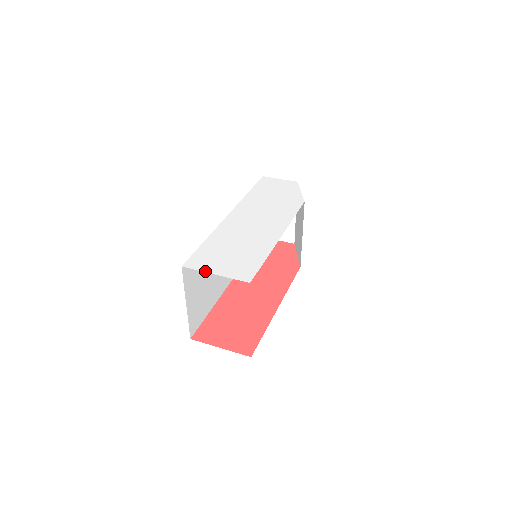
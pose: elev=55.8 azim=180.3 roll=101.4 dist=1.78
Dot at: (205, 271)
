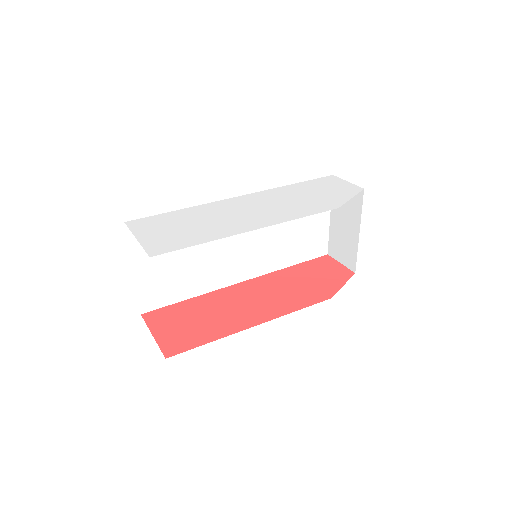
Dot at: (133, 232)
